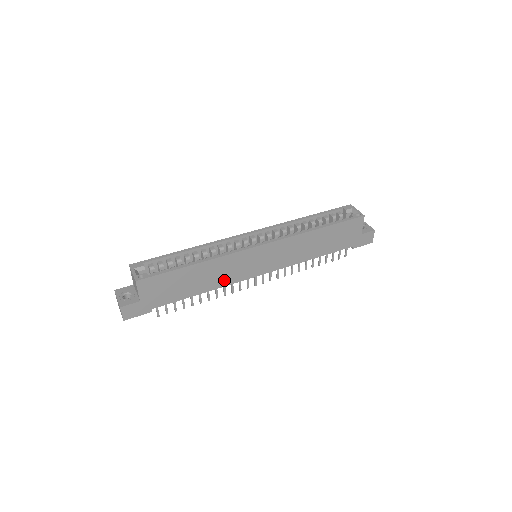
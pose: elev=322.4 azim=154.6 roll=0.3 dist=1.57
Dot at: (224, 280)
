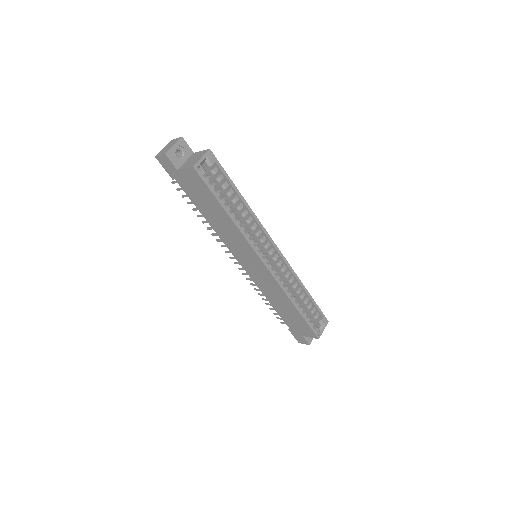
Dot at: (224, 236)
